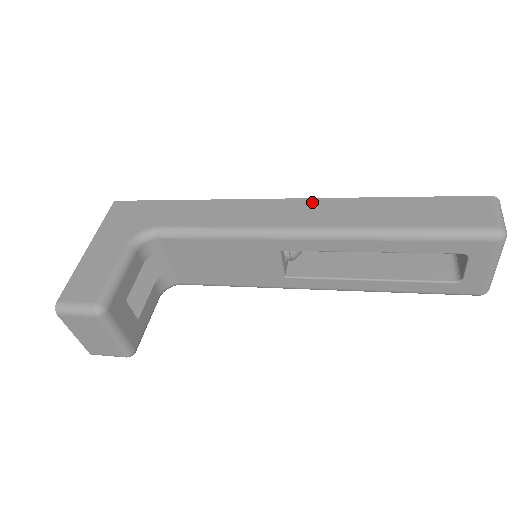
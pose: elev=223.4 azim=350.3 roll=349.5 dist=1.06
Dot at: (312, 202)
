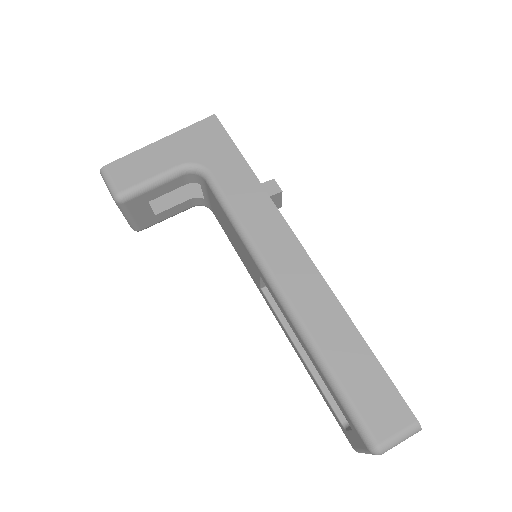
Dot at: (312, 272)
